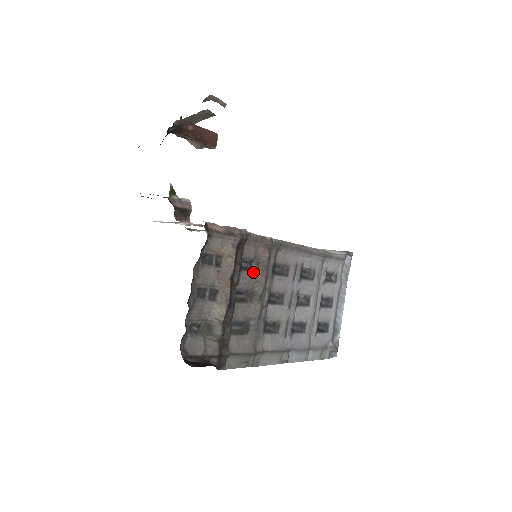
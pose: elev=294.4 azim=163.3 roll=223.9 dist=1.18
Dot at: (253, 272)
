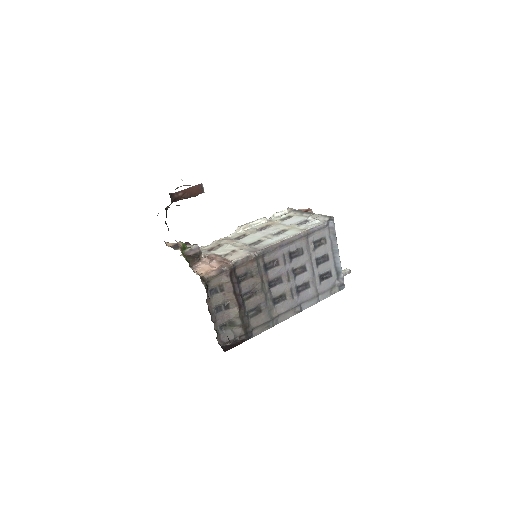
Dot at: (250, 279)
